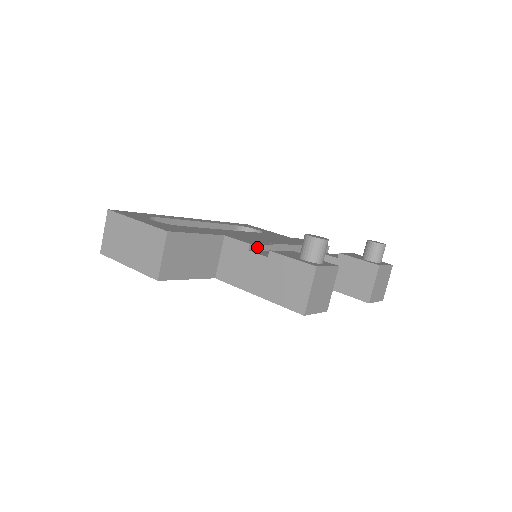
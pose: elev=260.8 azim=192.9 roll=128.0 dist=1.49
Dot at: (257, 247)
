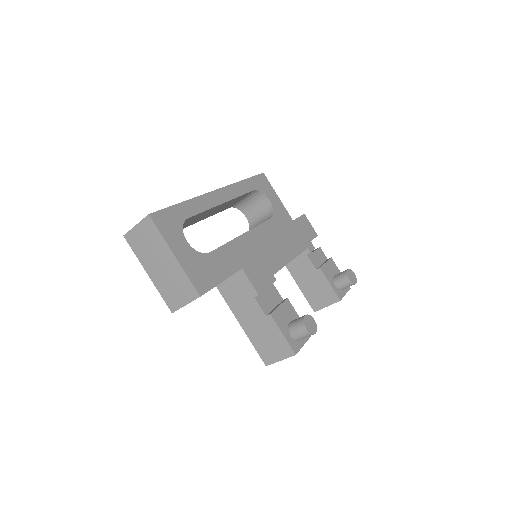
Dot at: (262, 291)
